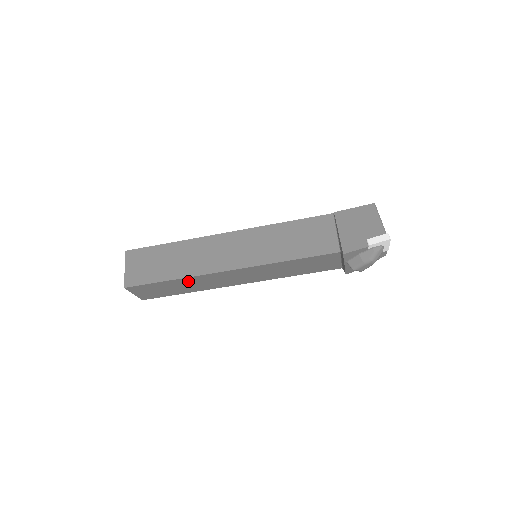
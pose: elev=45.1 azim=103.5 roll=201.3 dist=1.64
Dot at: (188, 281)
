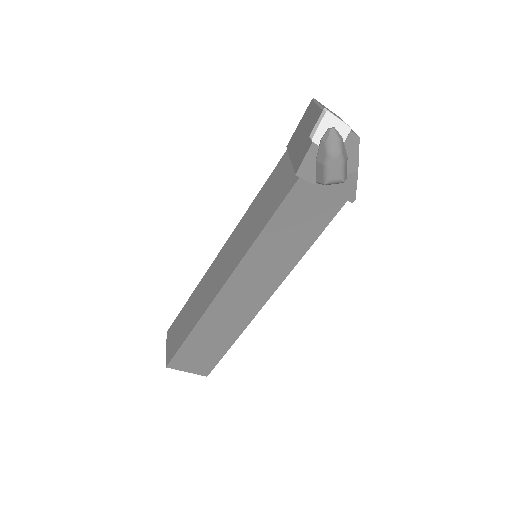
Dot at: (208, 325)
